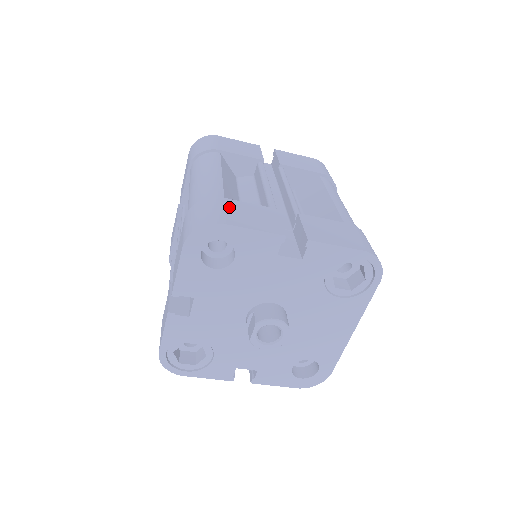
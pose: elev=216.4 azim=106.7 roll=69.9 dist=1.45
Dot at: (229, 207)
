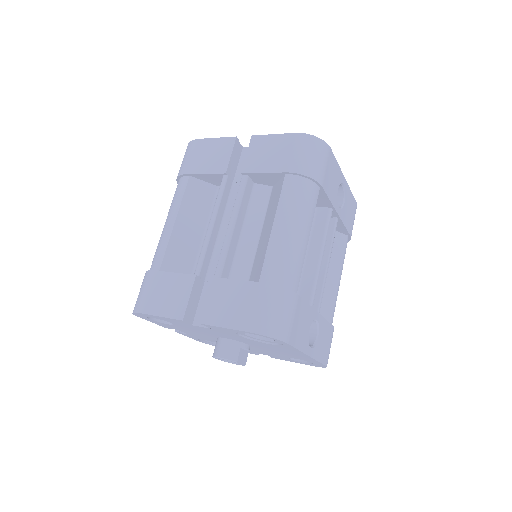
Dot at: (154, 286)
